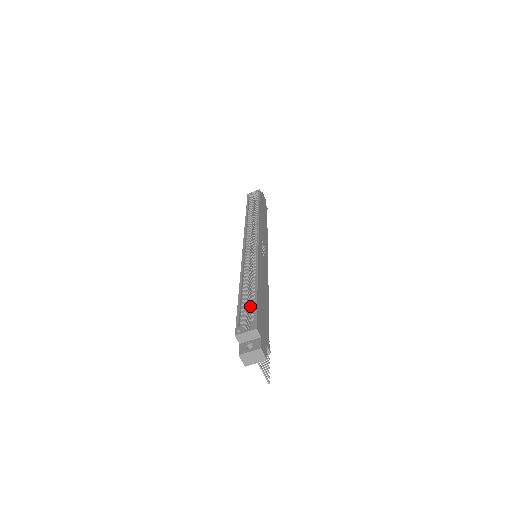
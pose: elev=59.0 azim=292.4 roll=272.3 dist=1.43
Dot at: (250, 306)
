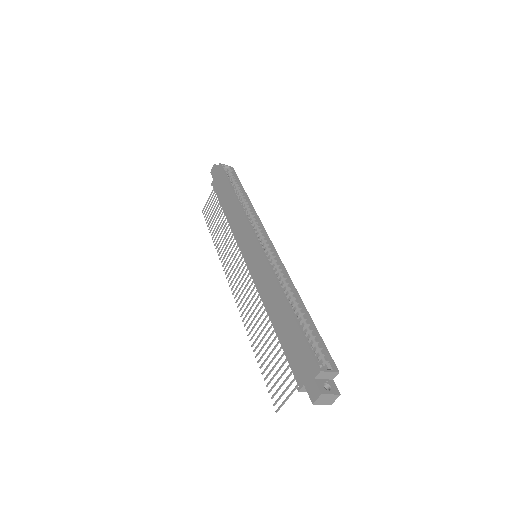
Dot at: occluded
